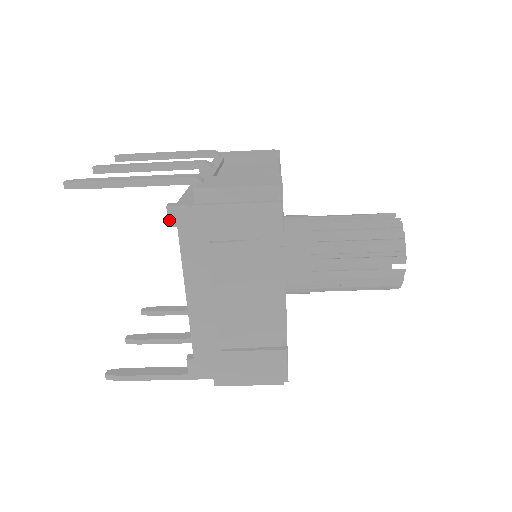
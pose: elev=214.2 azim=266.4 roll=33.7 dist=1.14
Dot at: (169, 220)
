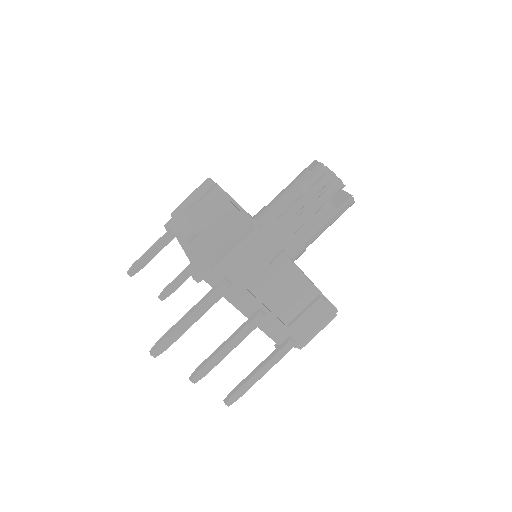
Dot at: (166, 228)
